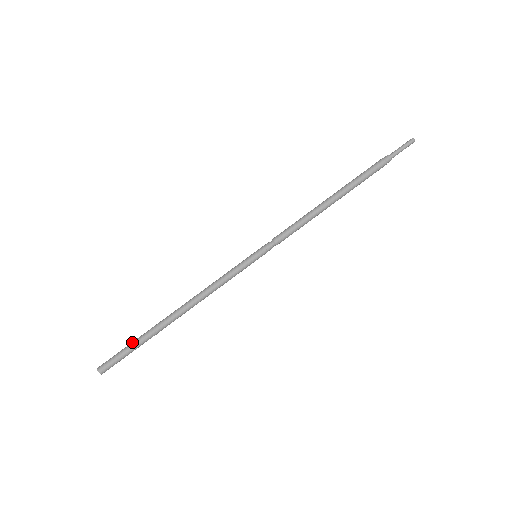
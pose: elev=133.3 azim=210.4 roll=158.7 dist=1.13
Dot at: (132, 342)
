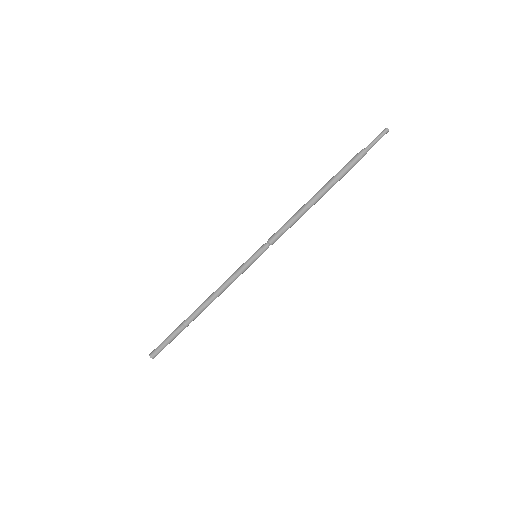
Dot at: (171, 335)
